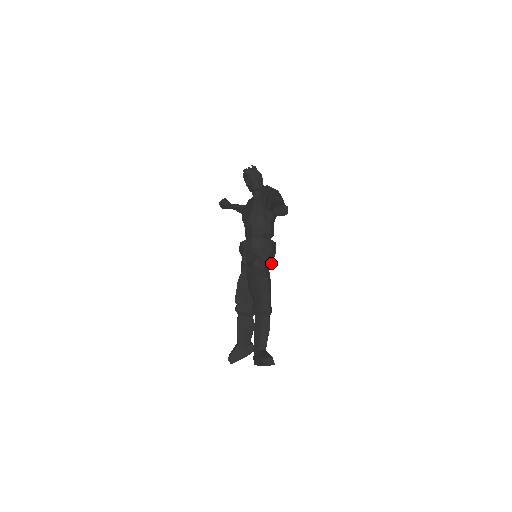
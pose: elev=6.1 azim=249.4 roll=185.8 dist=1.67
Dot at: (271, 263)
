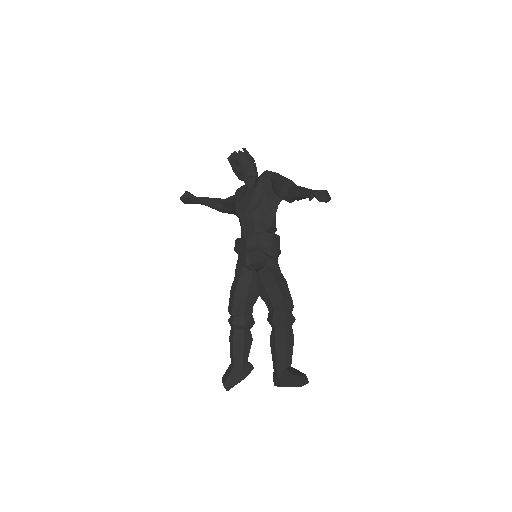
Dot at: occluded
